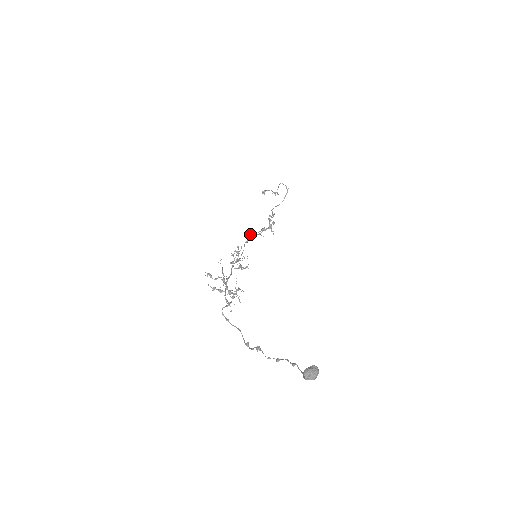
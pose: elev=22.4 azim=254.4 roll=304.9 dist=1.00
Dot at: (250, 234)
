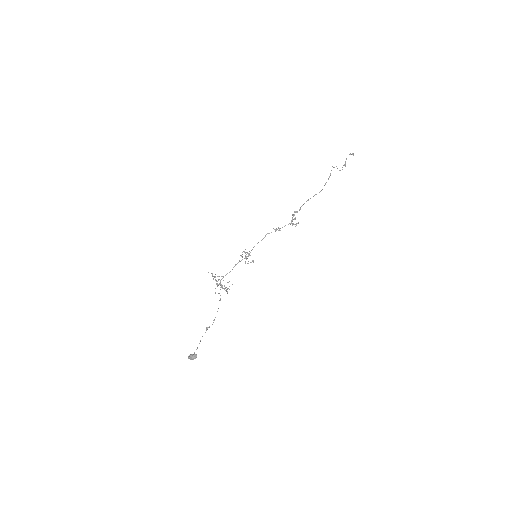
Dot at: (267, 233)
